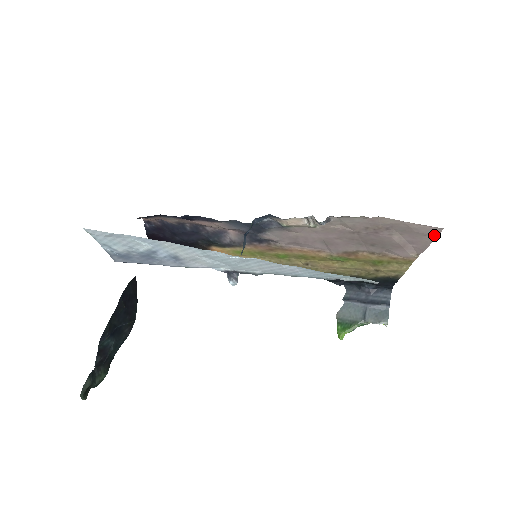
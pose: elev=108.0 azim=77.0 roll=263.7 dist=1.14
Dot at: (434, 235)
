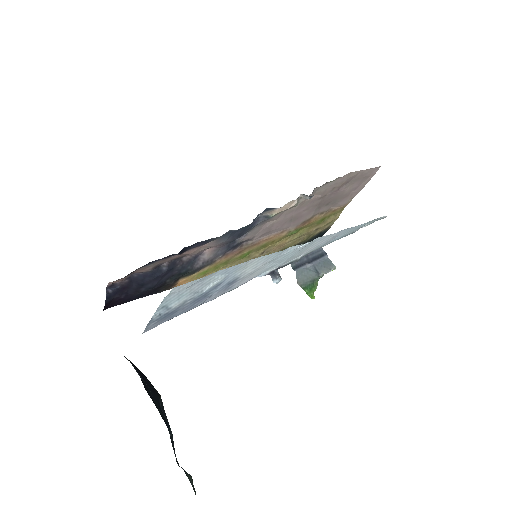
Dot at: (373, 175)
